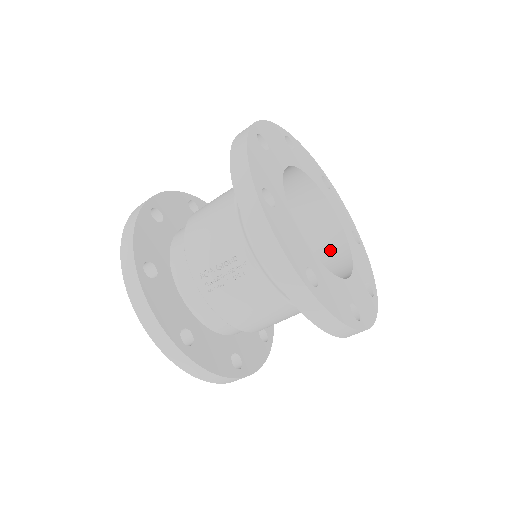
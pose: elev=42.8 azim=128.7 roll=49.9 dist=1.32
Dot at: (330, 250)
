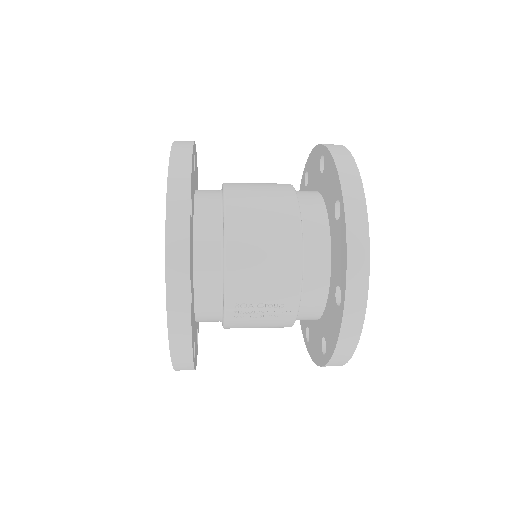
Dot at: occluded
